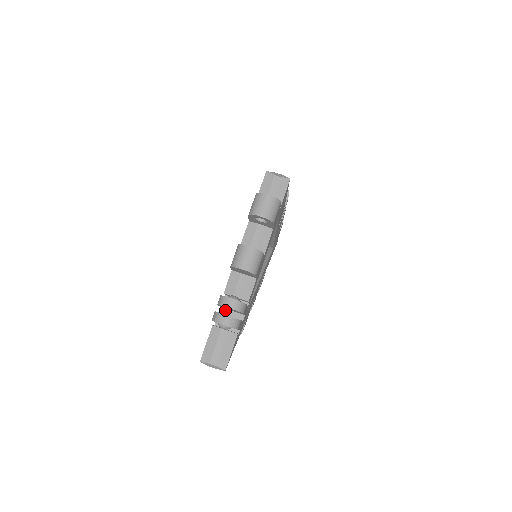
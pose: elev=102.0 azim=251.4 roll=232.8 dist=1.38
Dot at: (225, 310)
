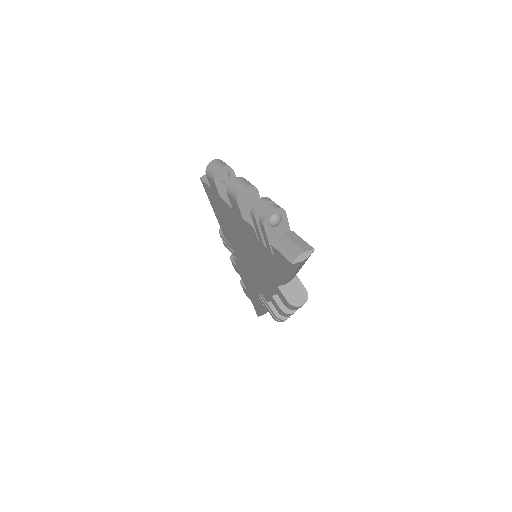
Dot at: occluded
